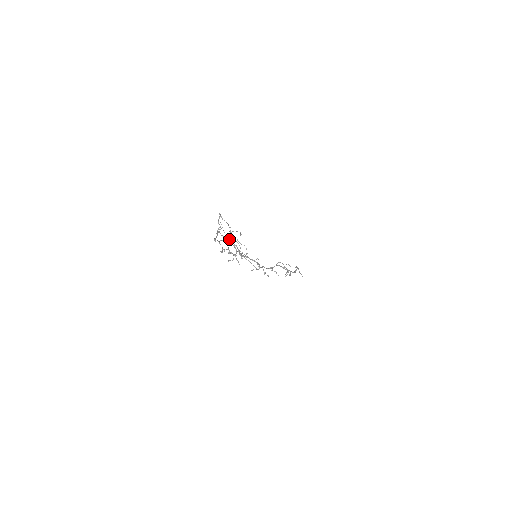
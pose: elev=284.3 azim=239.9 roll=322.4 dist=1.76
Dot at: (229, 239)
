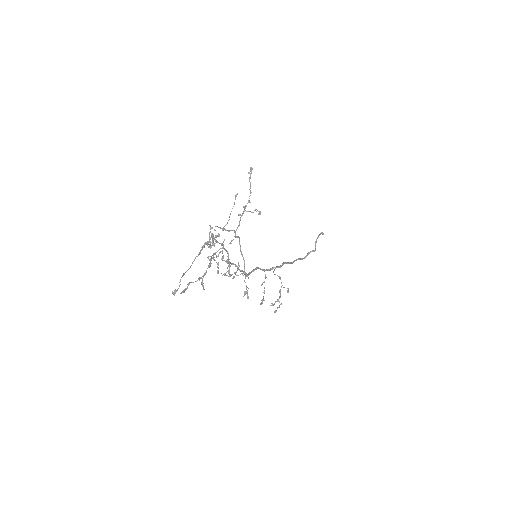
Dot at: (223, 244)
